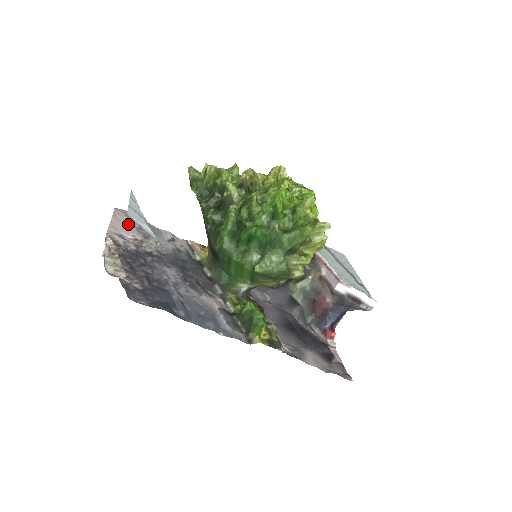
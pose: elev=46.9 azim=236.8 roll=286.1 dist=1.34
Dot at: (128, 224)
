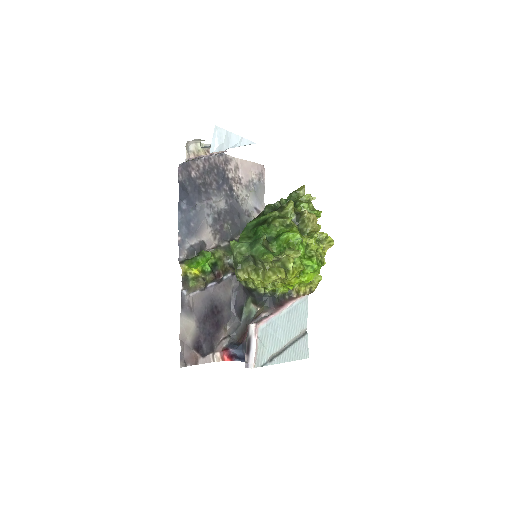
Dot at: (252, 174)
